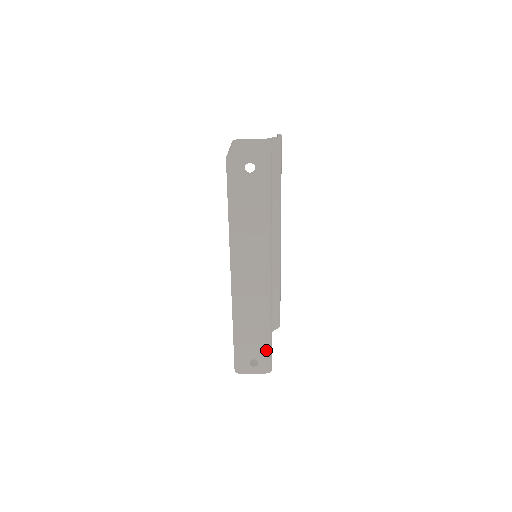
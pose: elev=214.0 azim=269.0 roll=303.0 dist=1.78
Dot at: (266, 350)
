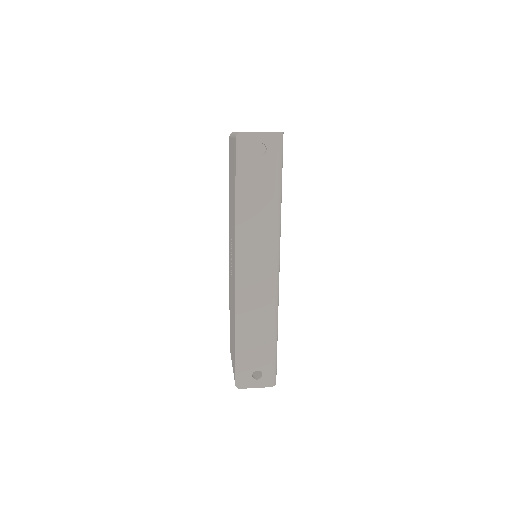
Dot at: (271, 359)
